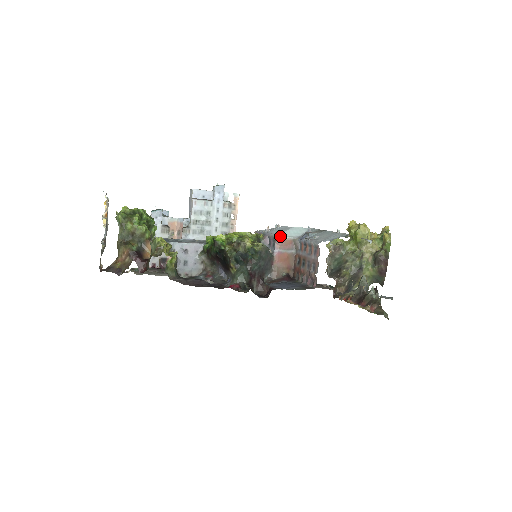
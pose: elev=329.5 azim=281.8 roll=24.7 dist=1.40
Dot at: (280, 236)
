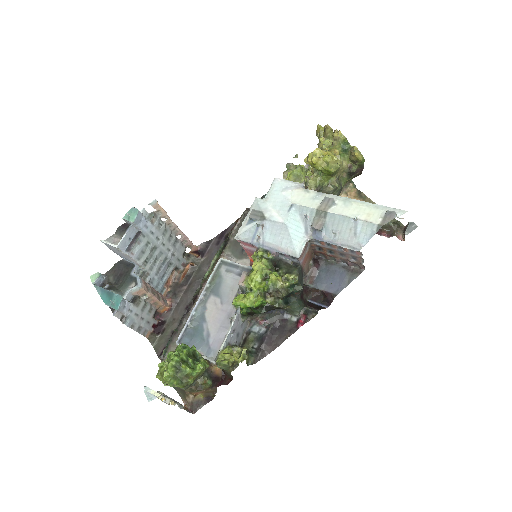
Dot at: (299, 252)
